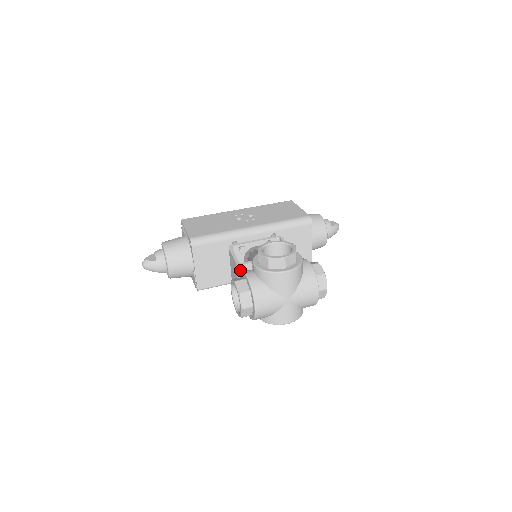
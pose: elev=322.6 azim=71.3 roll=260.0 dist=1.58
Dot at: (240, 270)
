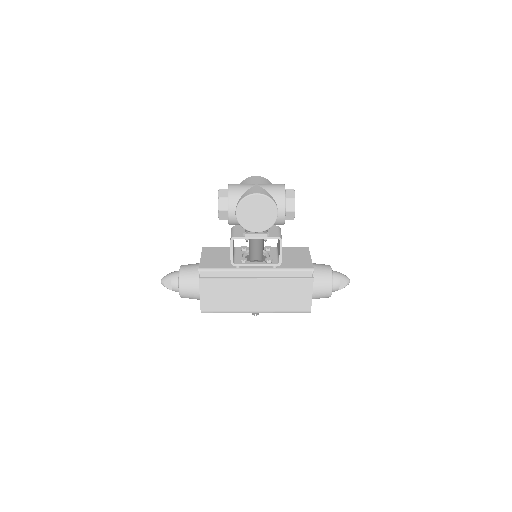
Dot at: (233, 229)
